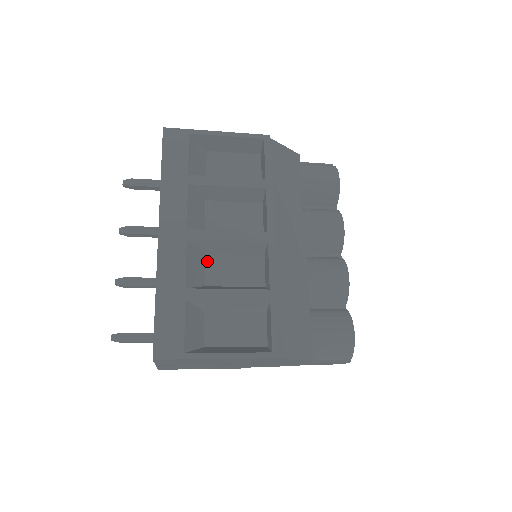
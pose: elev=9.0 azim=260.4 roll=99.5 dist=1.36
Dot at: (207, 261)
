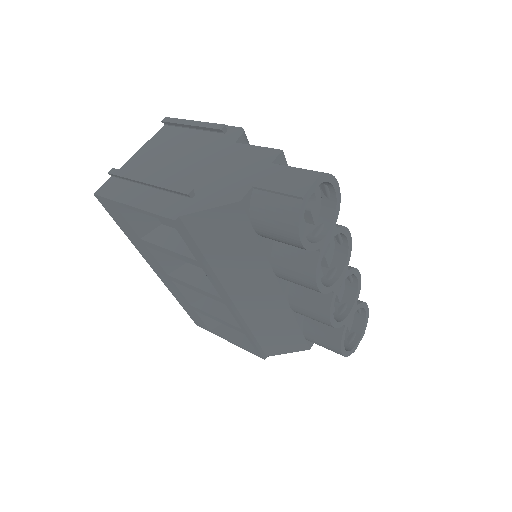
Dot at: occluded
